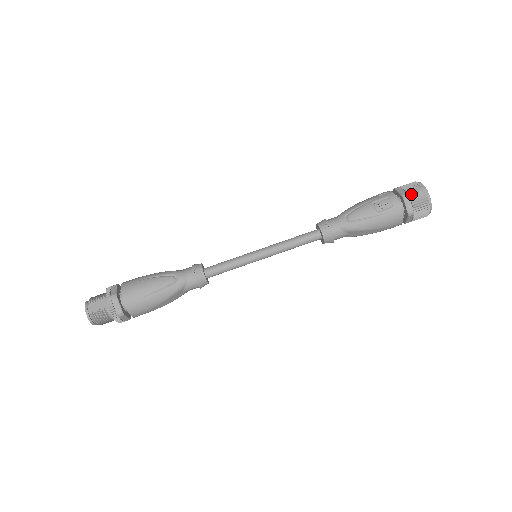
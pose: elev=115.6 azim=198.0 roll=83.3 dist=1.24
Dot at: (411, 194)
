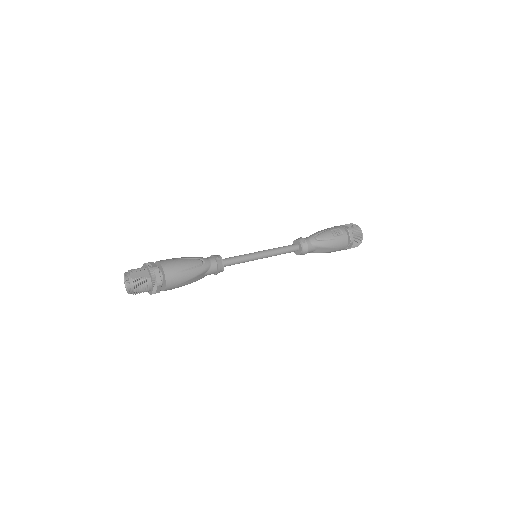
Dot at: (352, 229)
